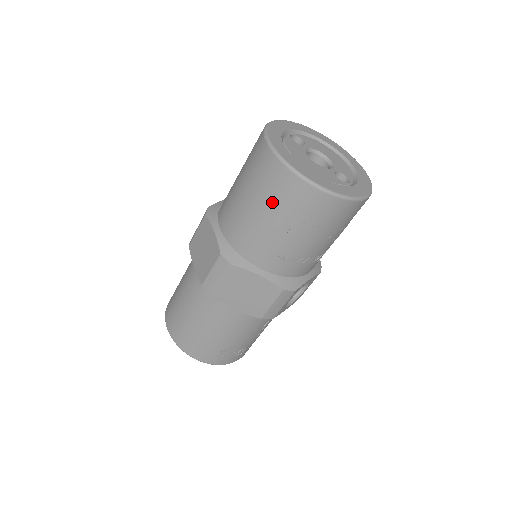
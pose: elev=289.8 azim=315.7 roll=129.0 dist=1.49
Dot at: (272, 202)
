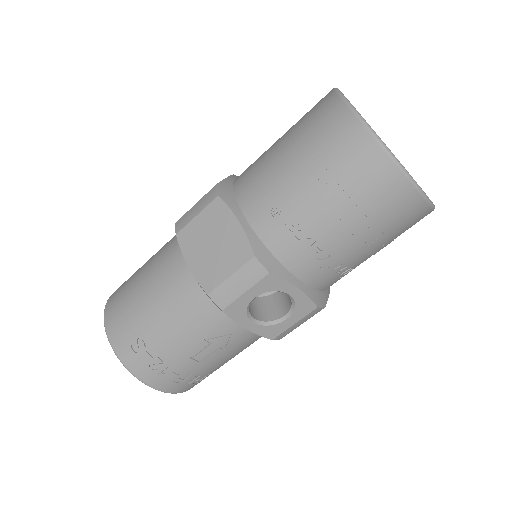
Dot at: (303, 134)
